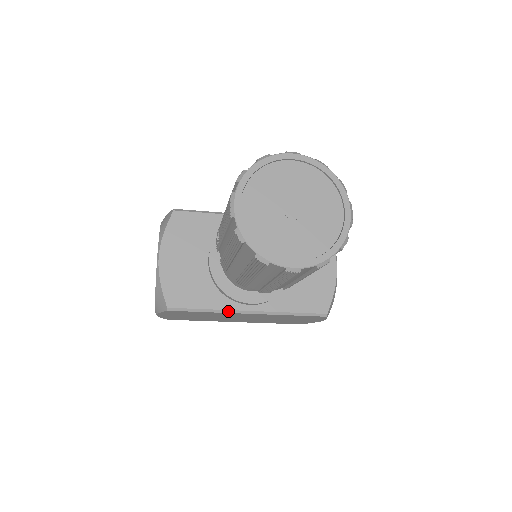
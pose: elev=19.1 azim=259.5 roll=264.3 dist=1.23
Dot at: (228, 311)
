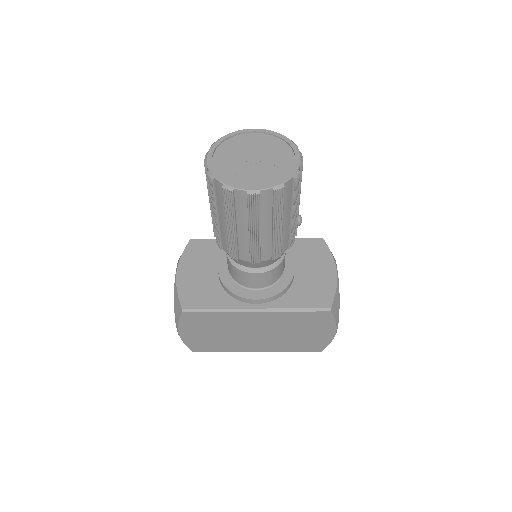
Dot at: (236, 310)
